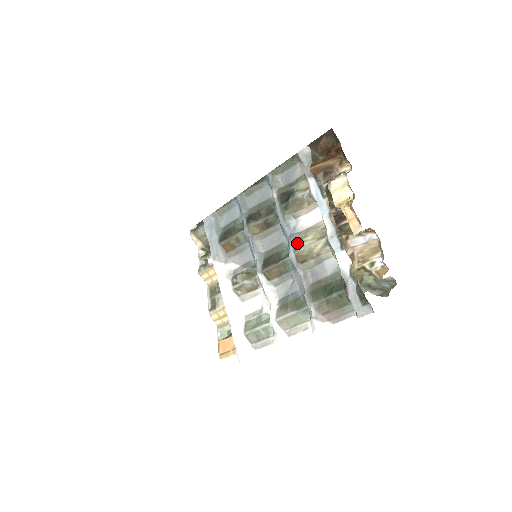
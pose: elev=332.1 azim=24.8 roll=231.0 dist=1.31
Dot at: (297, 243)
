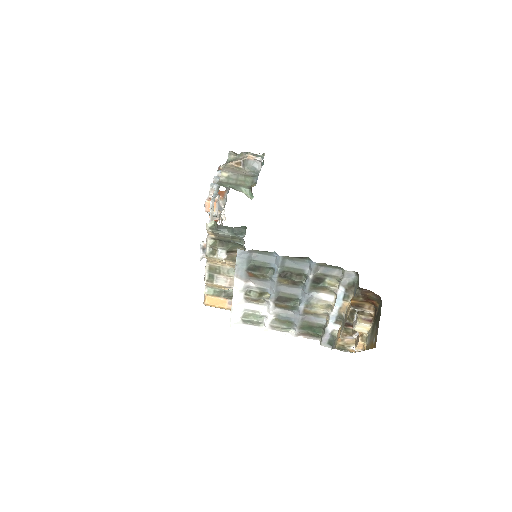
Dot at: (309, 306)
